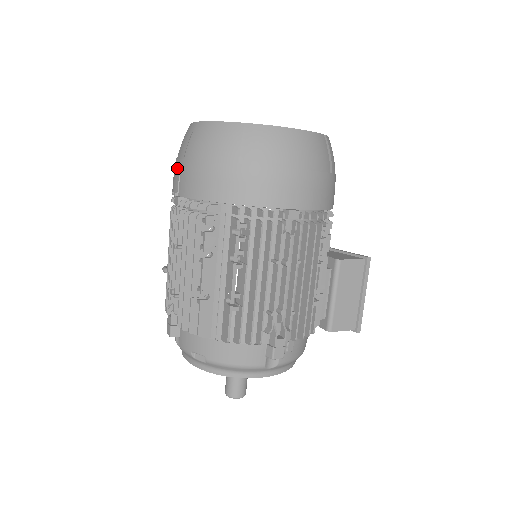
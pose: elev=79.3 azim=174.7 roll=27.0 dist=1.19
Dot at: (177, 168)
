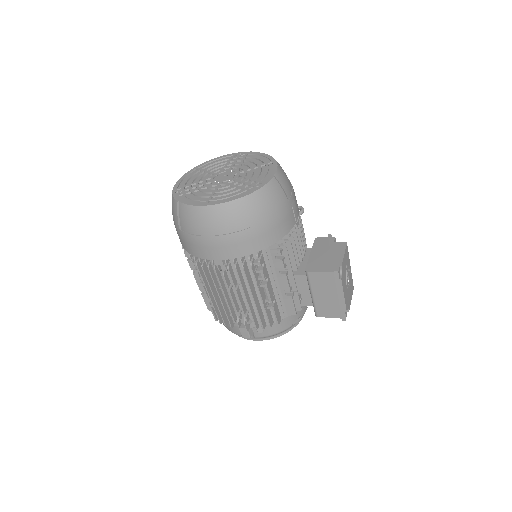
Dot at: occluded
